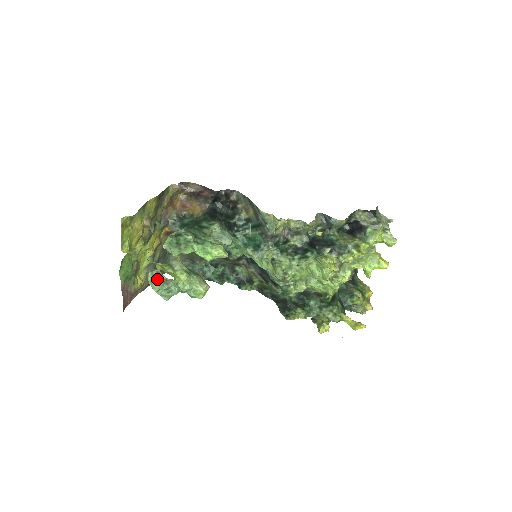
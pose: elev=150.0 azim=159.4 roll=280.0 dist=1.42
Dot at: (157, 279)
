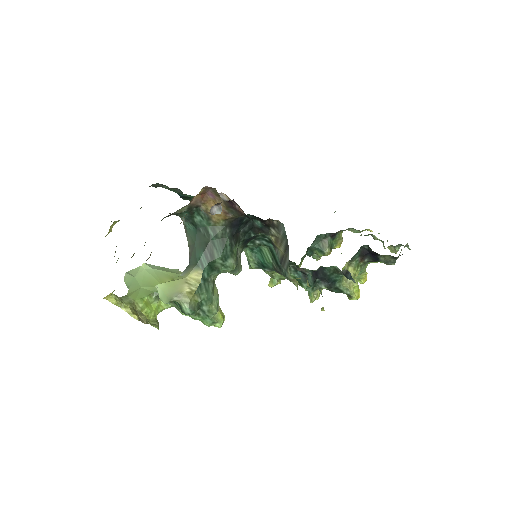
Dot at: occluded
